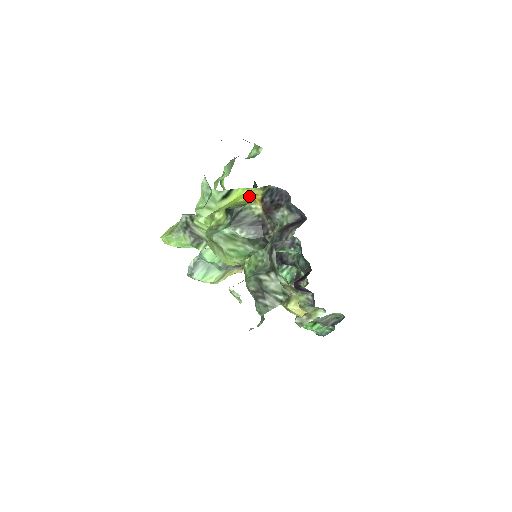
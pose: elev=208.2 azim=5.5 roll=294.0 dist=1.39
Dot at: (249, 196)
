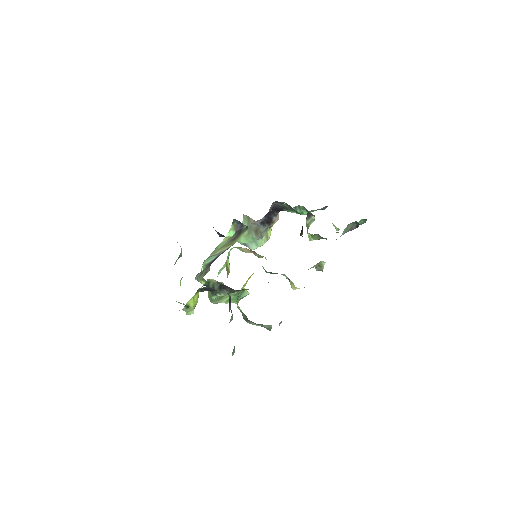
Dot at: occluded
